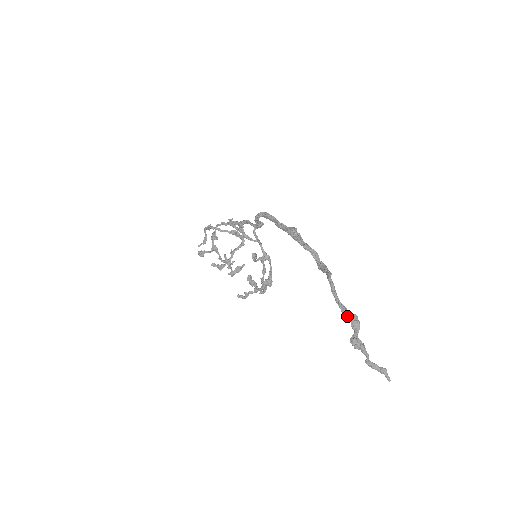
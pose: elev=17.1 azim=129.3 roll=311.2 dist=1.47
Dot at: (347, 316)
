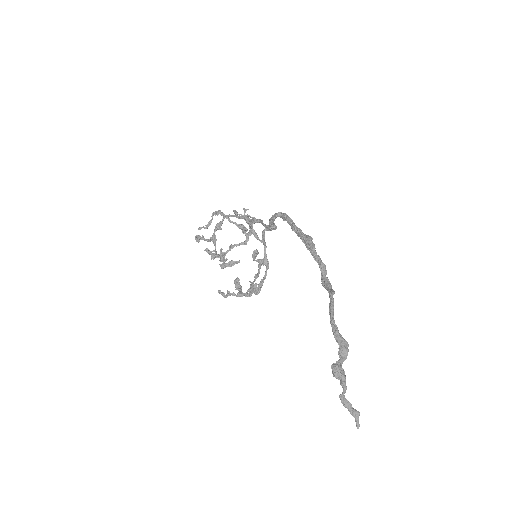
Dot at: (337, 339)
